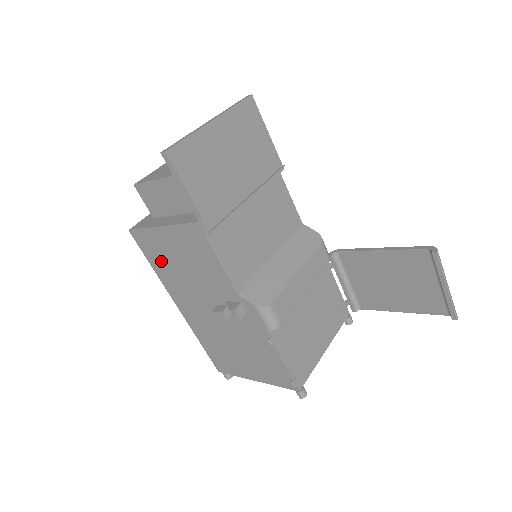
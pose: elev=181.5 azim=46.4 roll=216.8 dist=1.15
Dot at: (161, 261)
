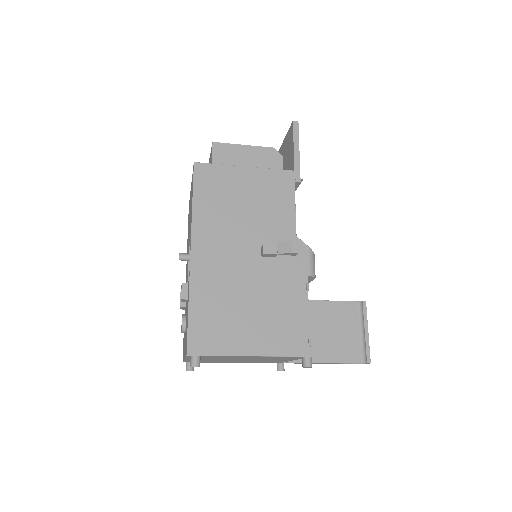
Dot at: (215, 197)
